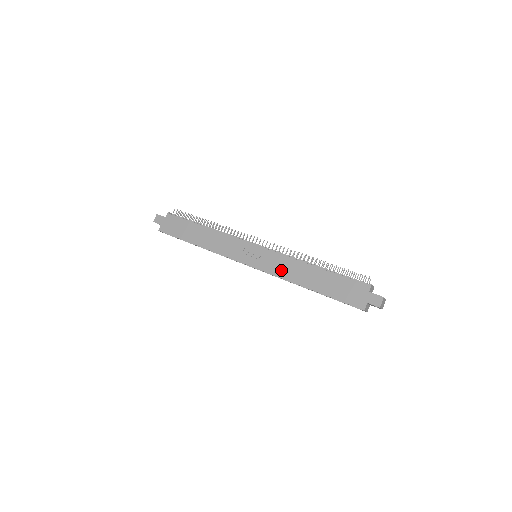
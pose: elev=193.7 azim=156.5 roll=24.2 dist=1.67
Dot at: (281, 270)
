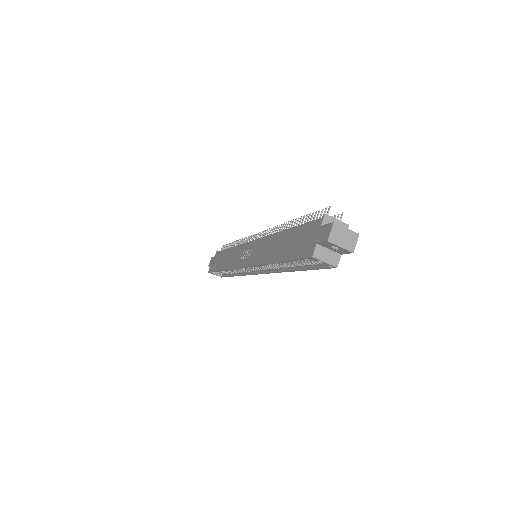
Dot at: (259, 255)
